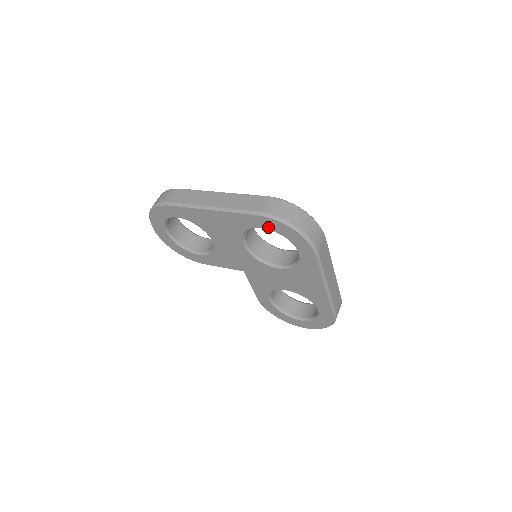
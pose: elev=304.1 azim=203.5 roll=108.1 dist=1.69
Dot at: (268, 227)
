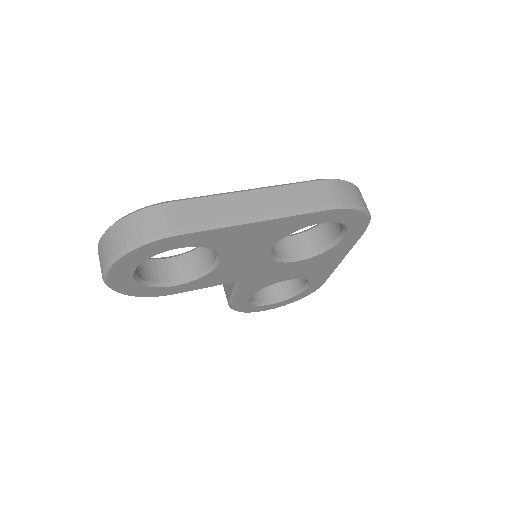
Dot at: (331, 220)
